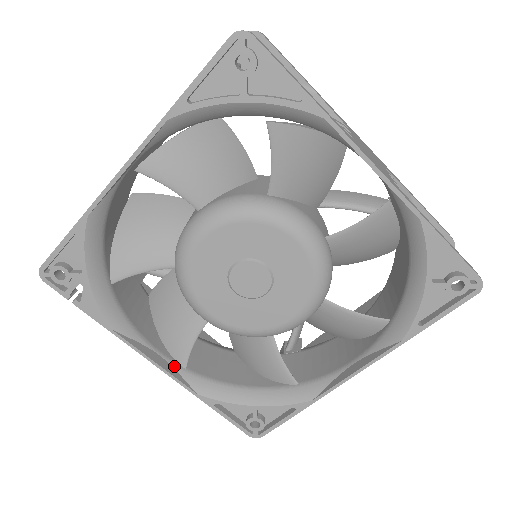
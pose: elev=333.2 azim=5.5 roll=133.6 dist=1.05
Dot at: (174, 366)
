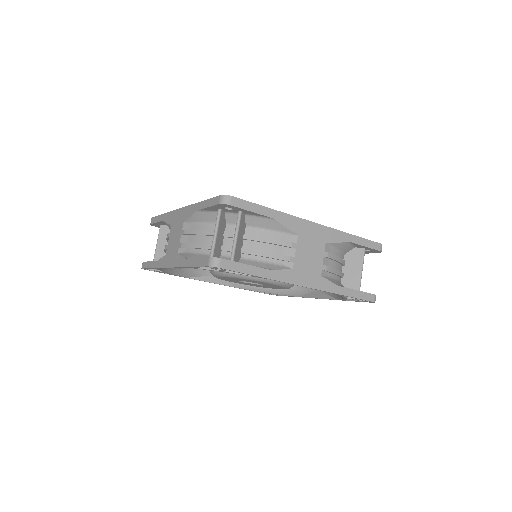
Dot at: occluded
